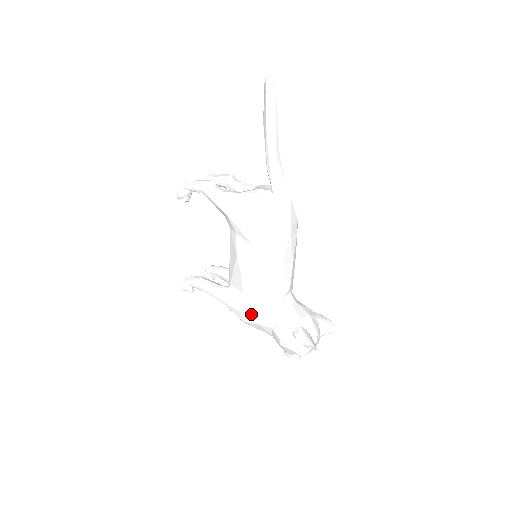
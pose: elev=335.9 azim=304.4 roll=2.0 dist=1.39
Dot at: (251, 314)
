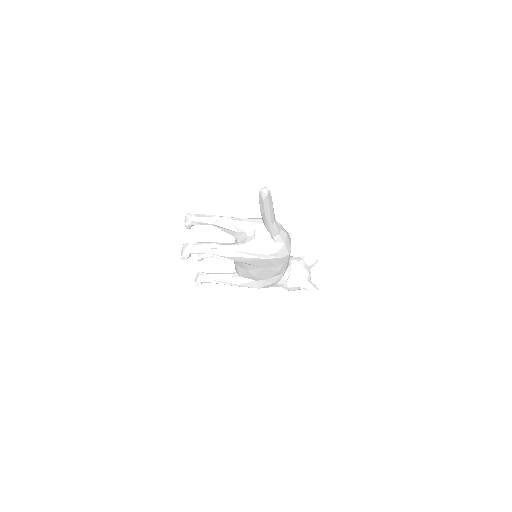
Dot at: (265, 287)
